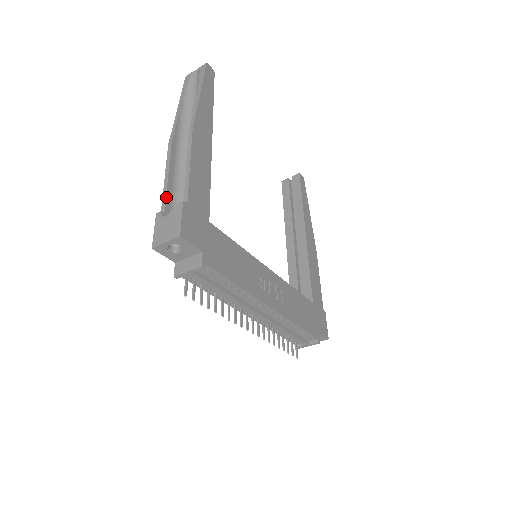
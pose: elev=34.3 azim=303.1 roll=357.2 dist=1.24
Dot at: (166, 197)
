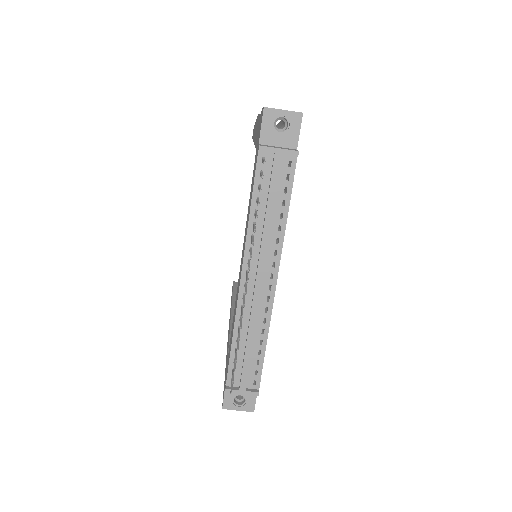
Dot at: occluded
